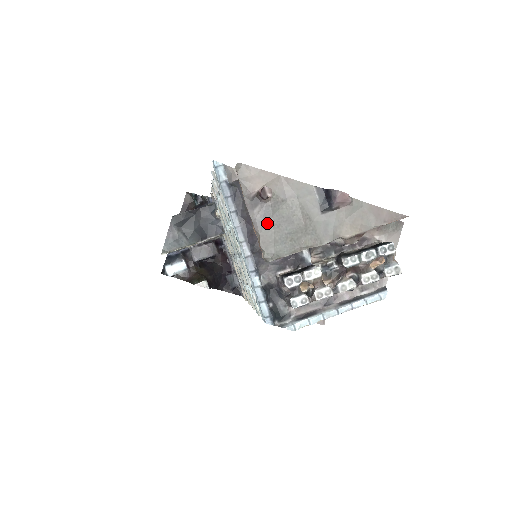
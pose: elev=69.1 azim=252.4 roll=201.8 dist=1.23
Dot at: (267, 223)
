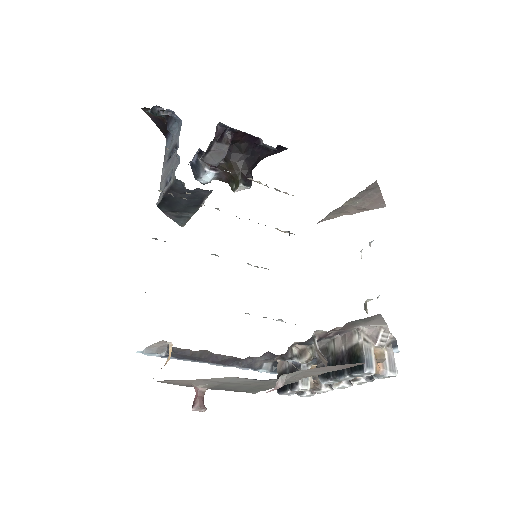
Dot at: (225, 389)
